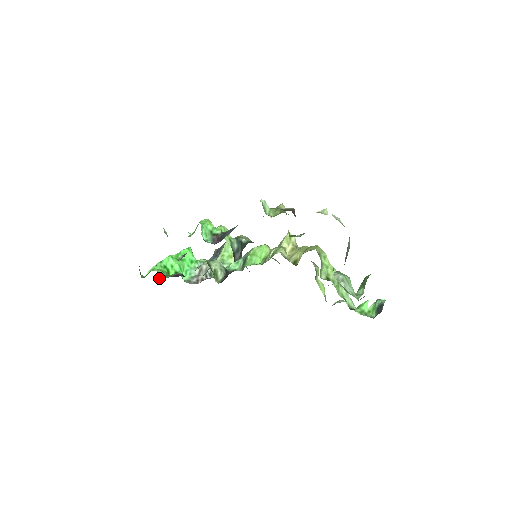
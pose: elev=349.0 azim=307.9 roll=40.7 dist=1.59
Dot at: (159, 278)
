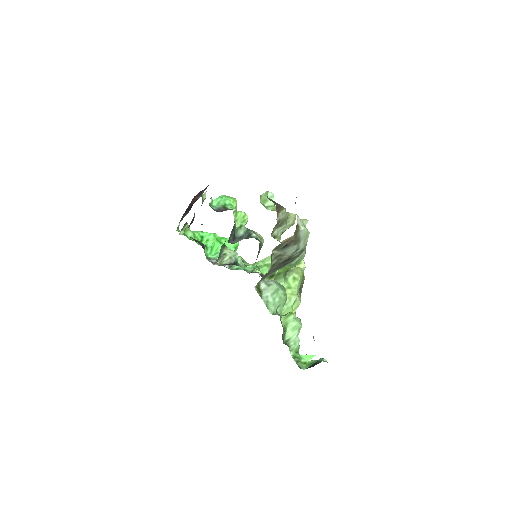
Dot at: (182, 233)
